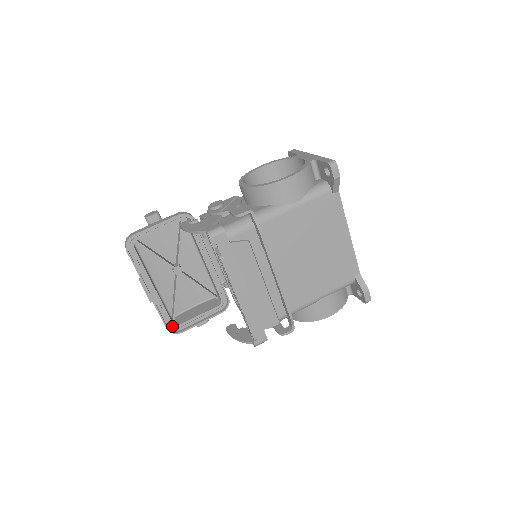
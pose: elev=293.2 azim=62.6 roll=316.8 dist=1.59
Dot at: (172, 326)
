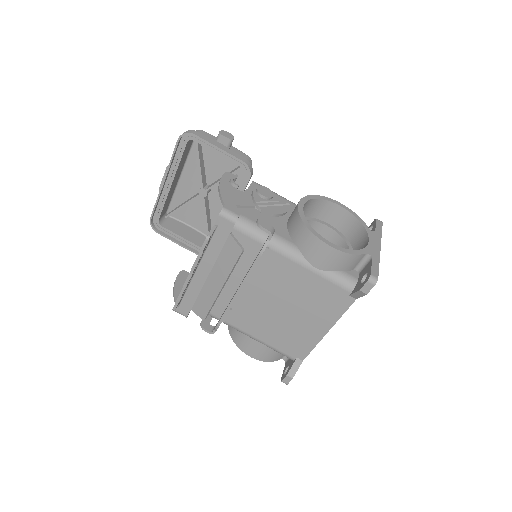
Dot at: (157, 221)
